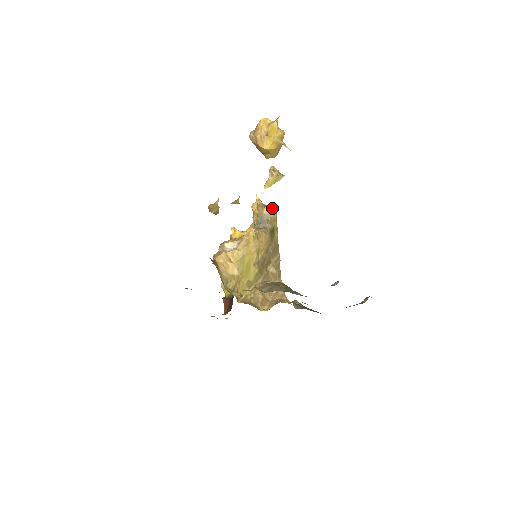
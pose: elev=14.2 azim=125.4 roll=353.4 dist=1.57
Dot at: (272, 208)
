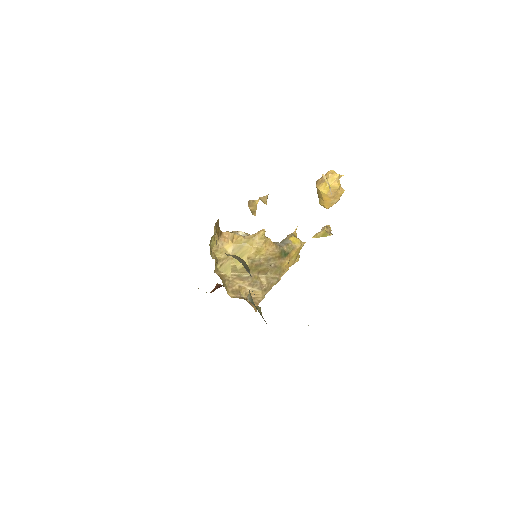
Dot at: (299, 241)
